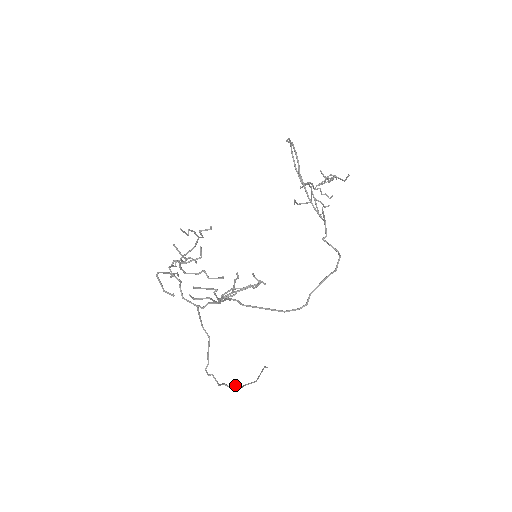
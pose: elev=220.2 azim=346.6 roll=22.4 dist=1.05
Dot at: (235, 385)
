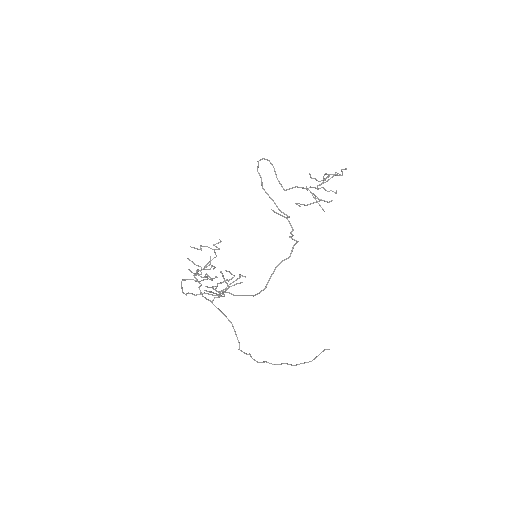
Dot at: occluded
